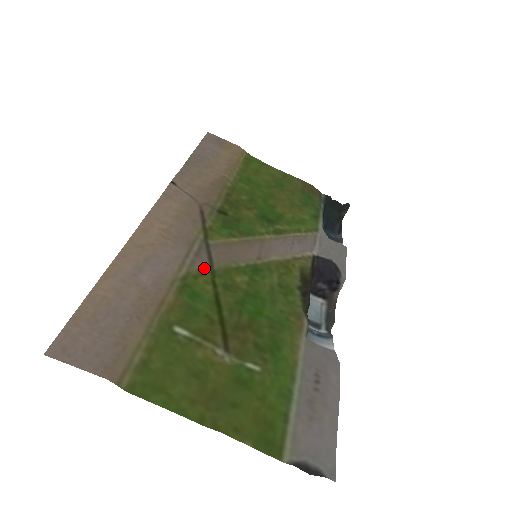
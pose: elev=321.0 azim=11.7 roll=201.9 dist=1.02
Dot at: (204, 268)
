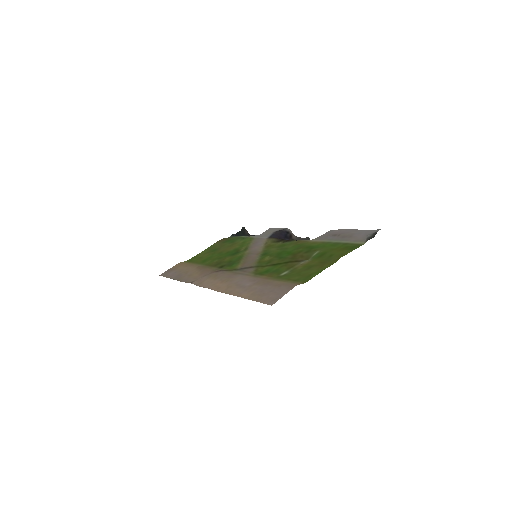
Dot at: (253, 269)
